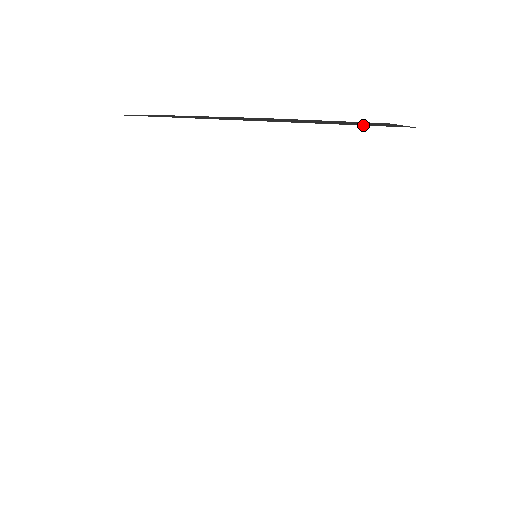
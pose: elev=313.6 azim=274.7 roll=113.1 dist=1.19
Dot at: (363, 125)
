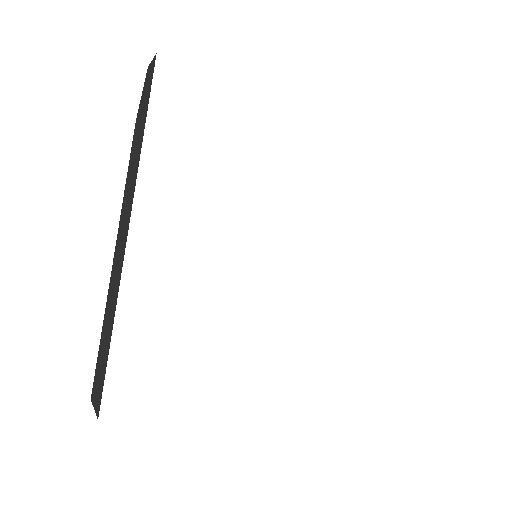
Dot at: occluded
